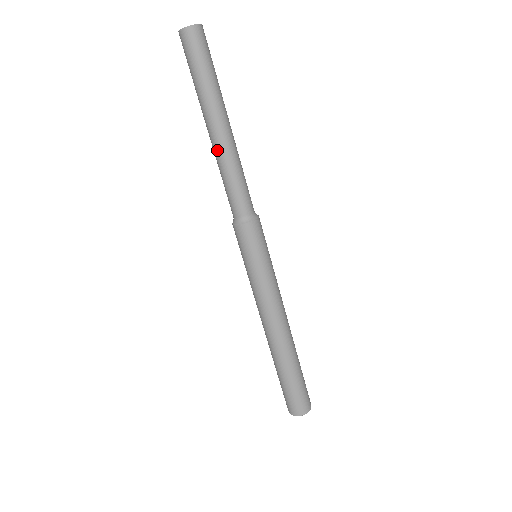
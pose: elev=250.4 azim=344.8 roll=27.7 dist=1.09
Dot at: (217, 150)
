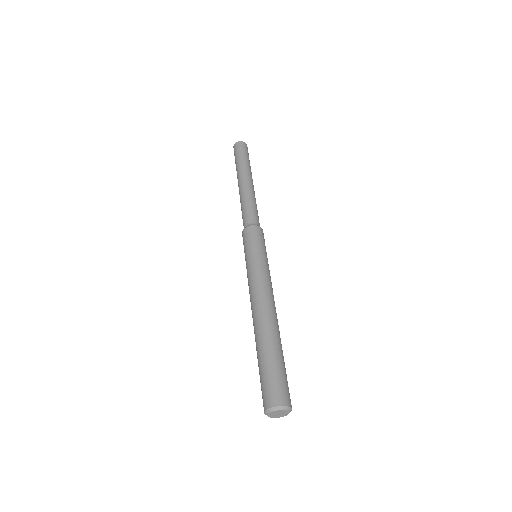
Dot at: (239, 194)
